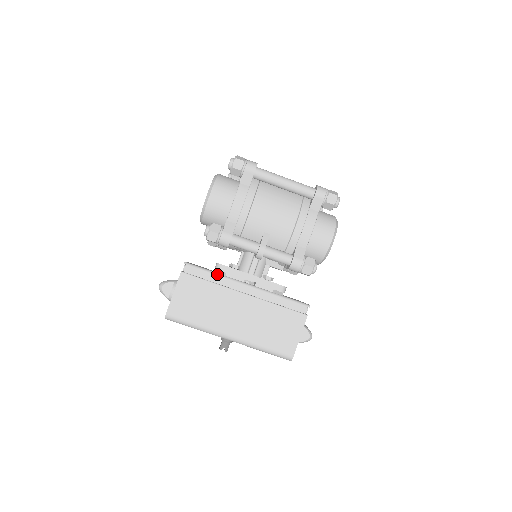
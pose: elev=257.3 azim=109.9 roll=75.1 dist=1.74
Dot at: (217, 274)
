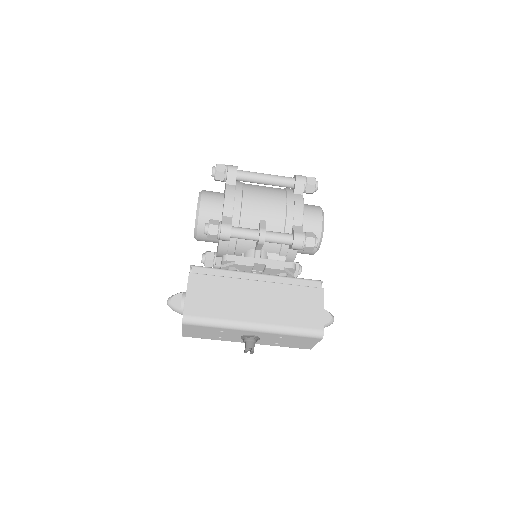
Dot at: (225, 269)
